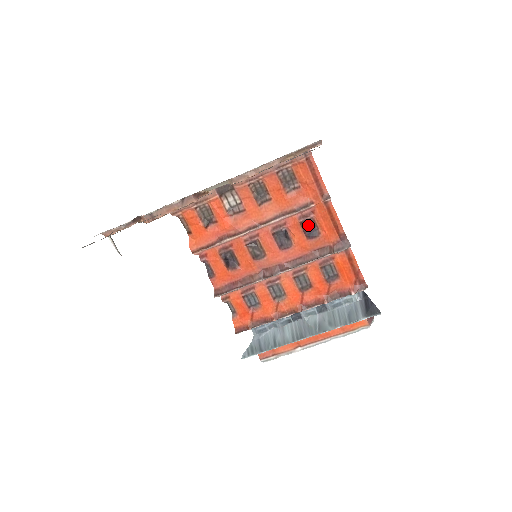
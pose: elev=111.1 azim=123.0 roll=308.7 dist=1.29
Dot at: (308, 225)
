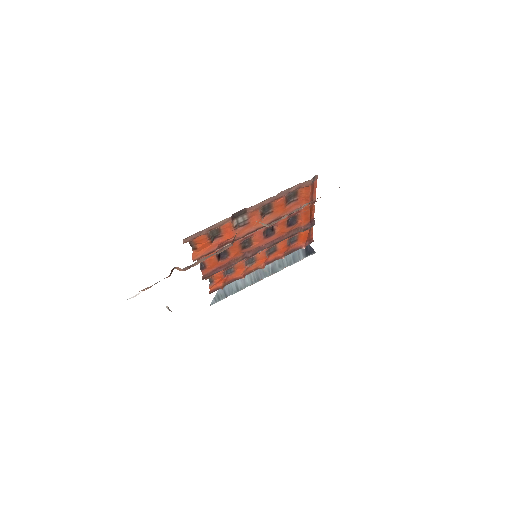
Dot at: (291, 219)
